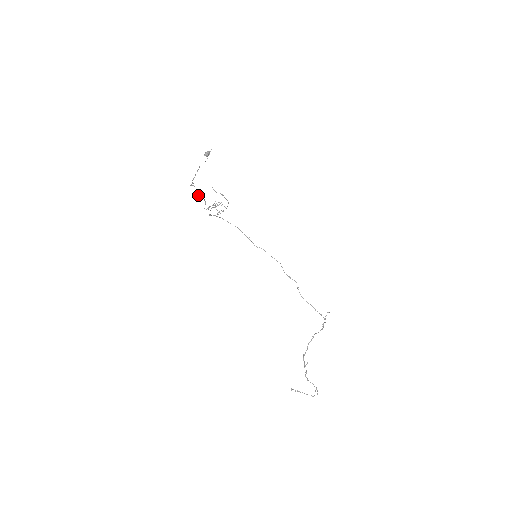
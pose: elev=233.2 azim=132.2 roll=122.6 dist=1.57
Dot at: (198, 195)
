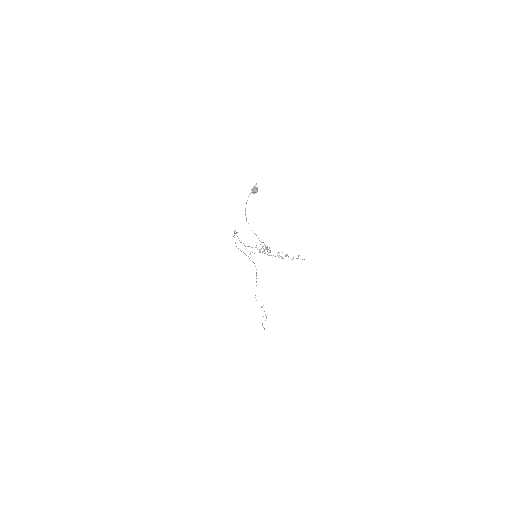
Dot at: occluded
